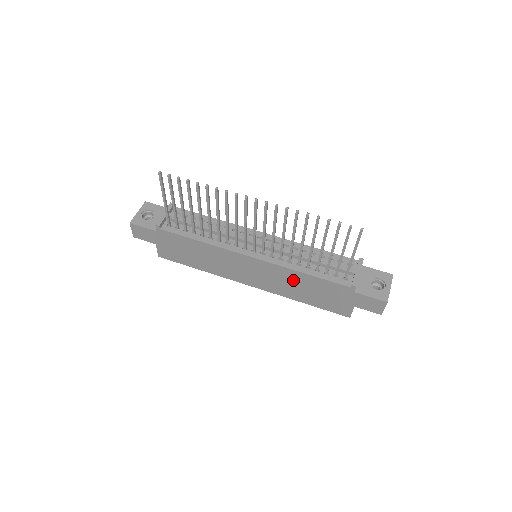
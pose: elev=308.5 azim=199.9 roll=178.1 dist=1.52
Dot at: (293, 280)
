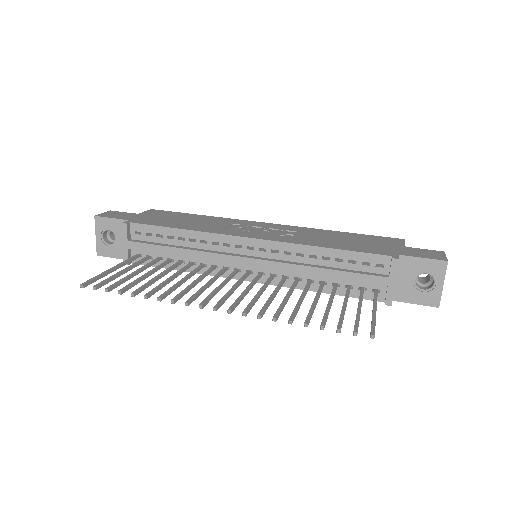
Dot at: occluded
